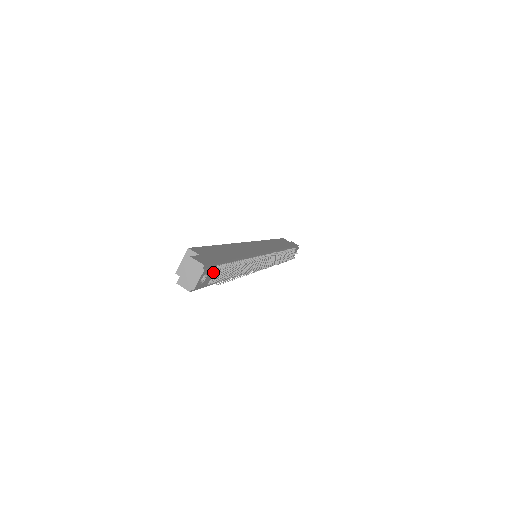
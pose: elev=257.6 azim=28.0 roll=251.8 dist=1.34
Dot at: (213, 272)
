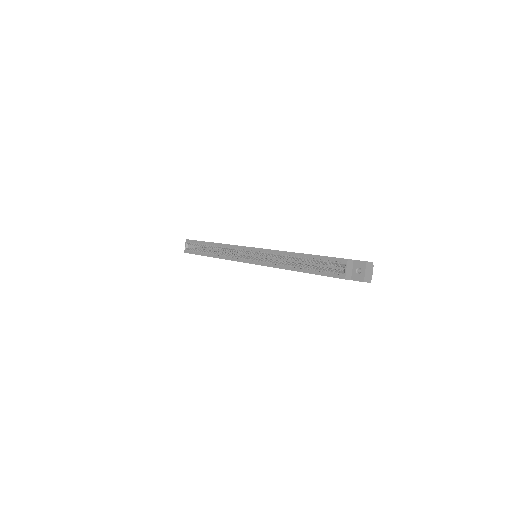
Dot at: occluded
